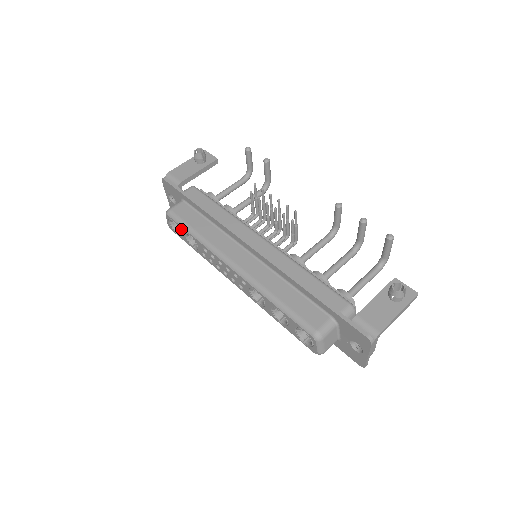
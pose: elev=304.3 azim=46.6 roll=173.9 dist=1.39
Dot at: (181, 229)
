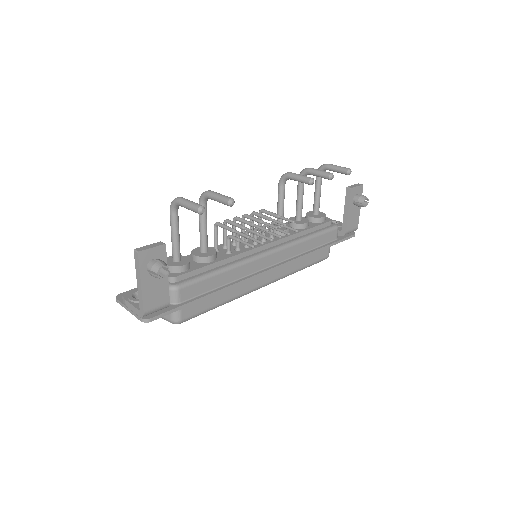
Dot at: occluded
